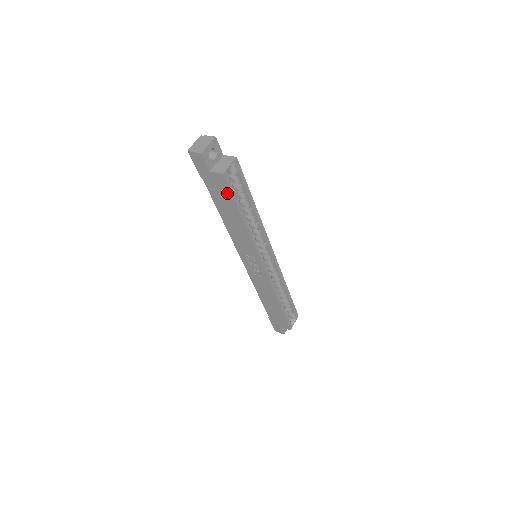
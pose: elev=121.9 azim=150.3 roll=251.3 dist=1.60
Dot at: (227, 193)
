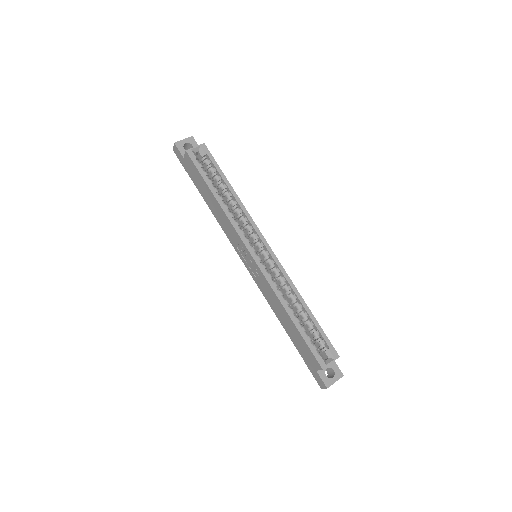
Dot at: (196, 171)
